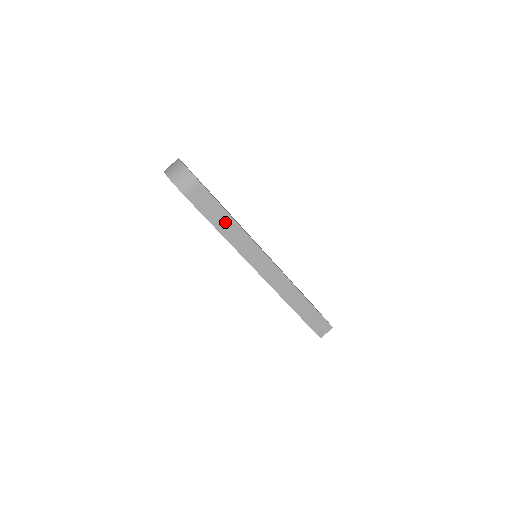
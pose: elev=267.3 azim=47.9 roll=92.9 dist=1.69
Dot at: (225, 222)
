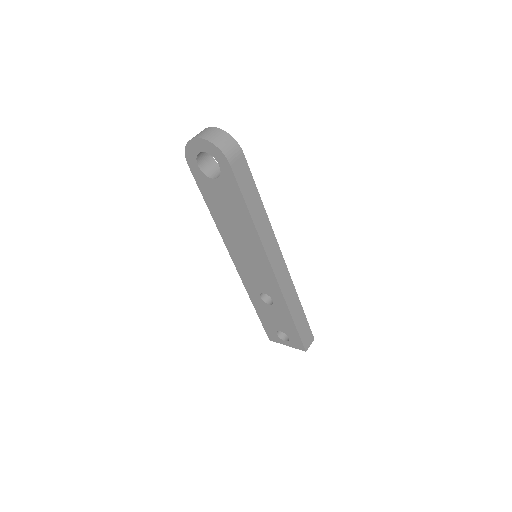
Dot at: (255, 203)
